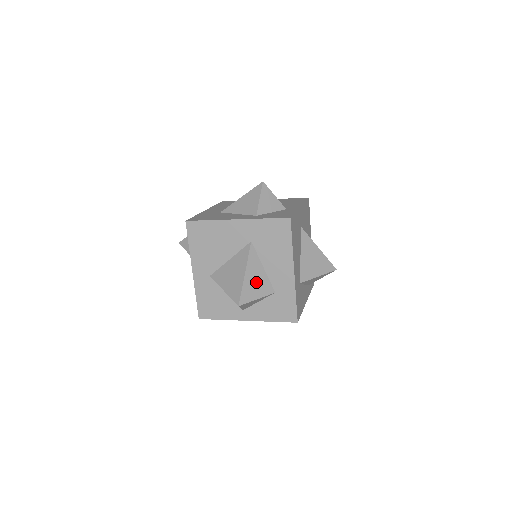
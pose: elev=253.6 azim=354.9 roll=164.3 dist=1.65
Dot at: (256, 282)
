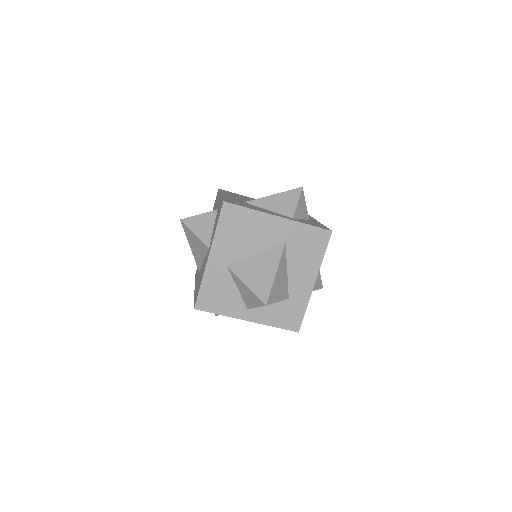
Dot at: (280, 284)
